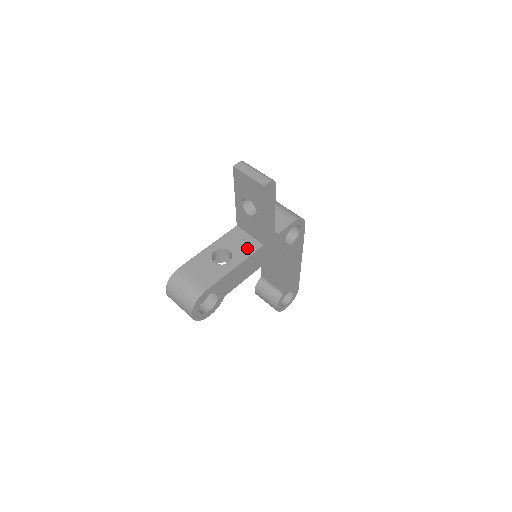
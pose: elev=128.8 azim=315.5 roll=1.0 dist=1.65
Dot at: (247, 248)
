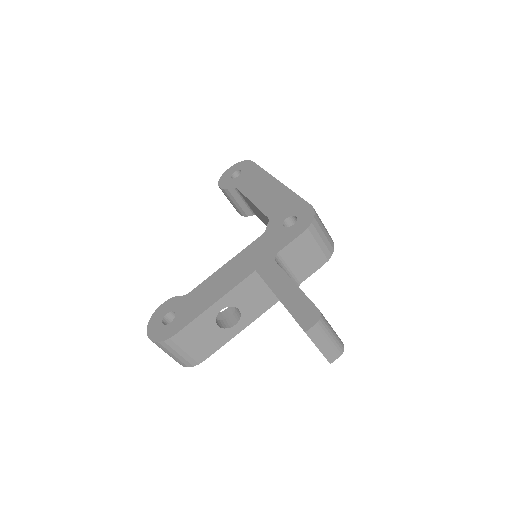
Dot at: (260, 305)
